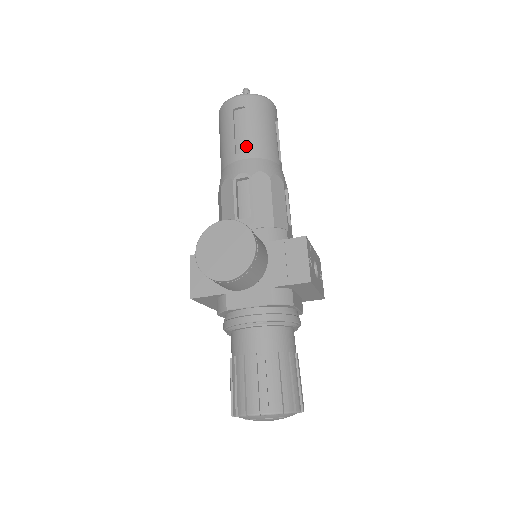
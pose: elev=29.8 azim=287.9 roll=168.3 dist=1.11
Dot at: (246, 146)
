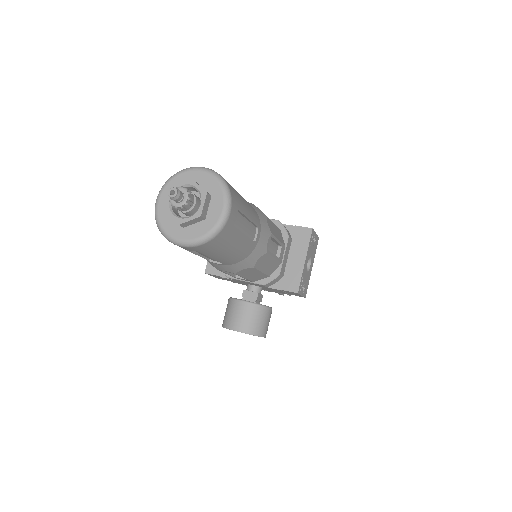
Dot at: occluded
